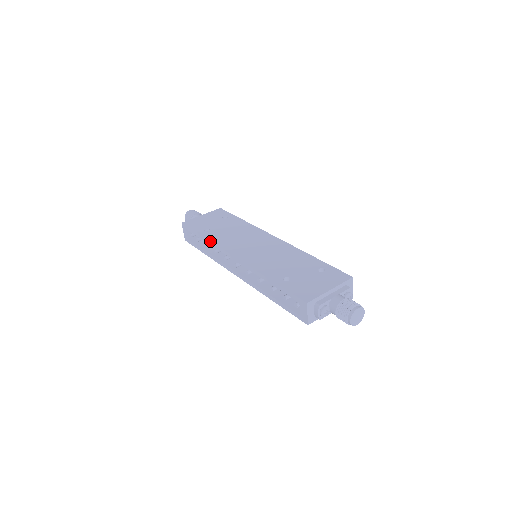
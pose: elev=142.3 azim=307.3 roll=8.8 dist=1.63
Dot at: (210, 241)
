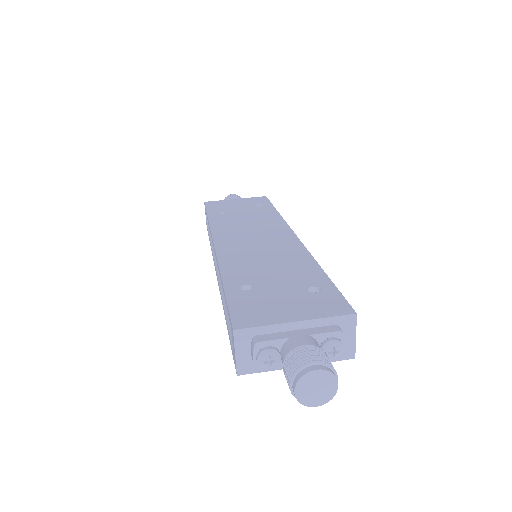
Dot at: (209, 223)
